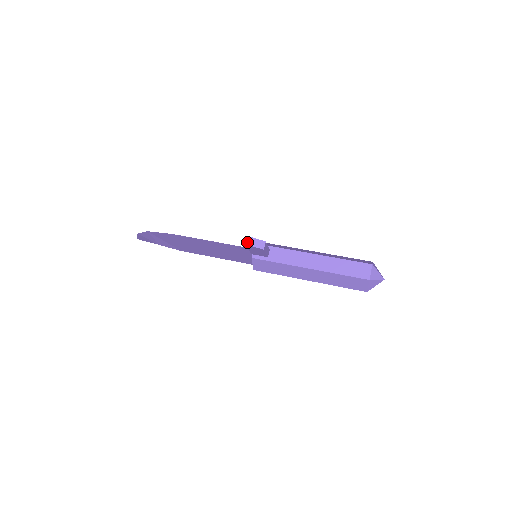
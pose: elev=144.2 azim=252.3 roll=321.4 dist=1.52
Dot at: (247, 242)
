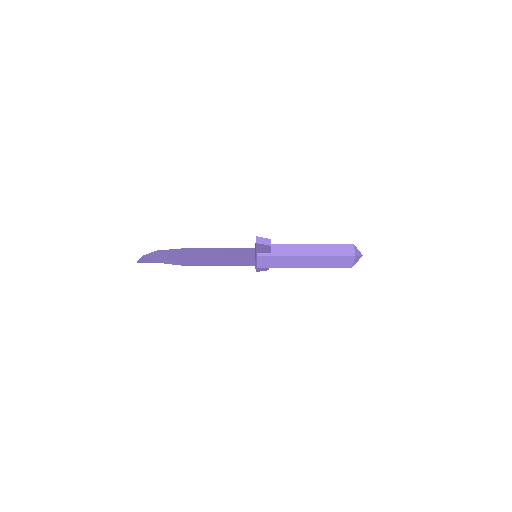
Dot at: (258, 241)
